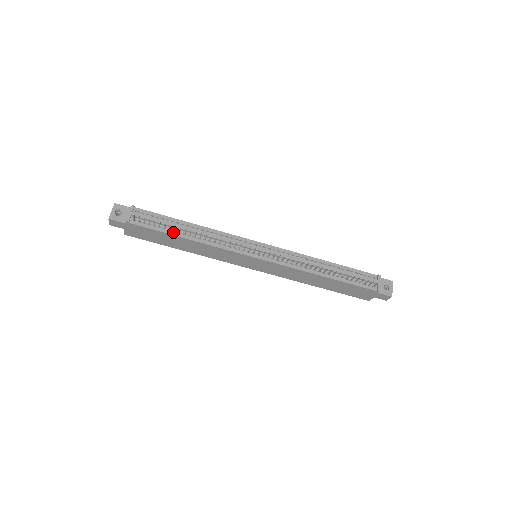
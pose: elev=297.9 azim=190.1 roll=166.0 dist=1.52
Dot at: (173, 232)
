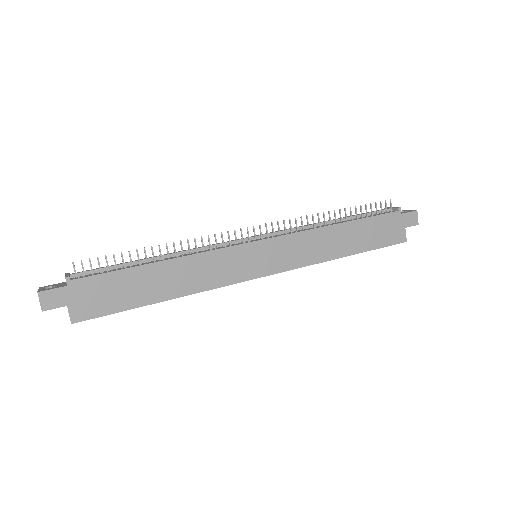
Dot at: (138, 265)
